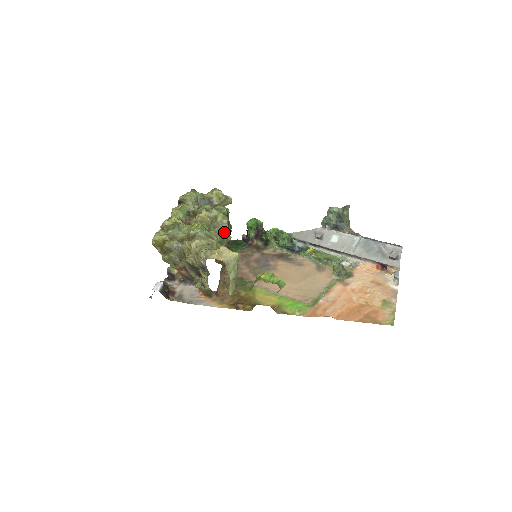
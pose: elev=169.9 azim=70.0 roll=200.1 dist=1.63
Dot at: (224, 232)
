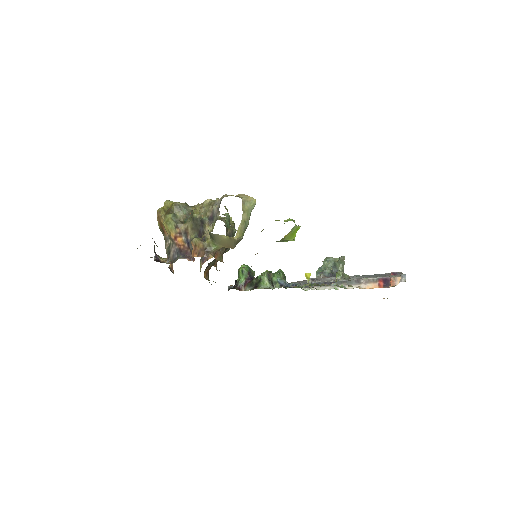
Dot at: (231, 225)
